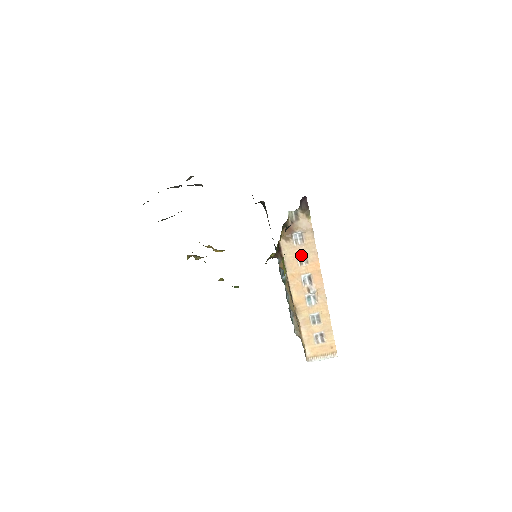
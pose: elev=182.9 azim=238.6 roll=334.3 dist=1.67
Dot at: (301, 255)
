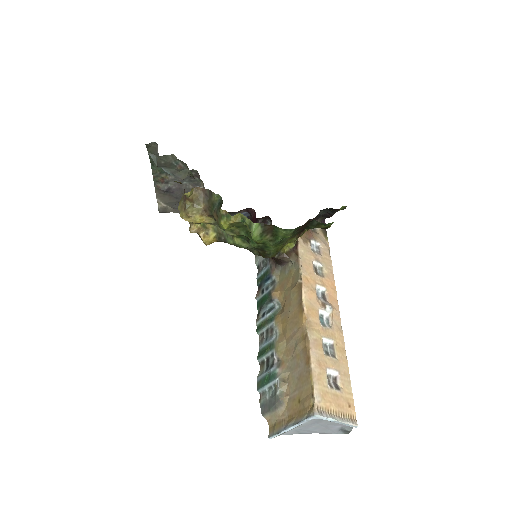
Dot at: (316, 266)
